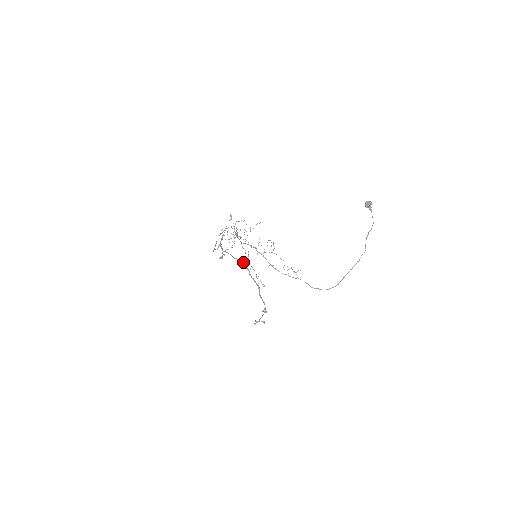
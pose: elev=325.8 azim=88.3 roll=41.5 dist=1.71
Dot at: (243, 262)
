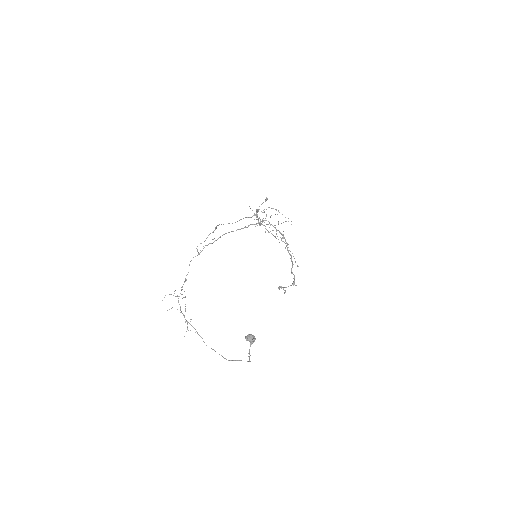
Dot at: occluded
